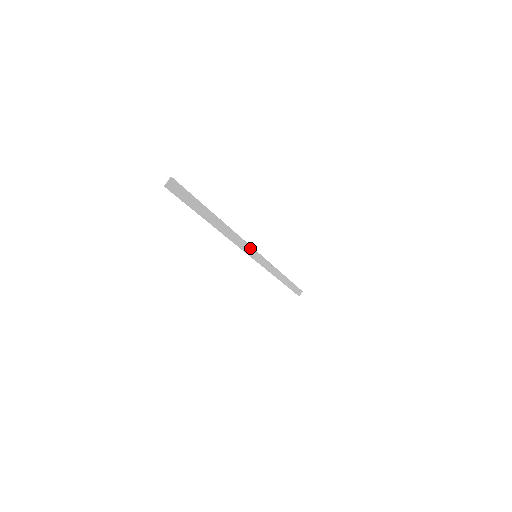
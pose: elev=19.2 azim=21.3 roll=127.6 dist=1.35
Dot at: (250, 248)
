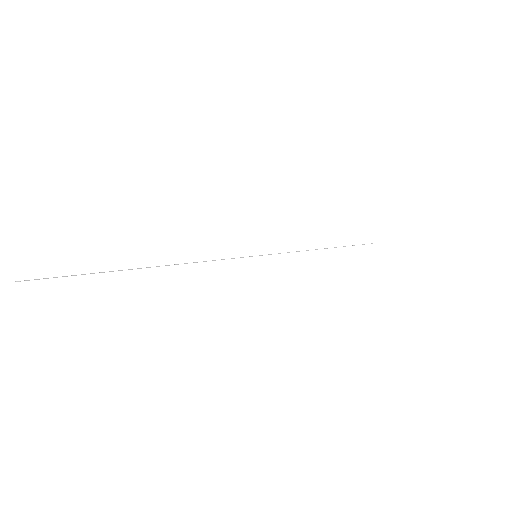
Dot at: (240, 257)
